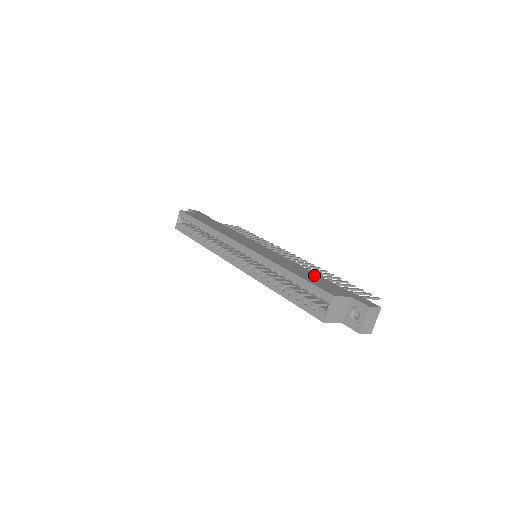
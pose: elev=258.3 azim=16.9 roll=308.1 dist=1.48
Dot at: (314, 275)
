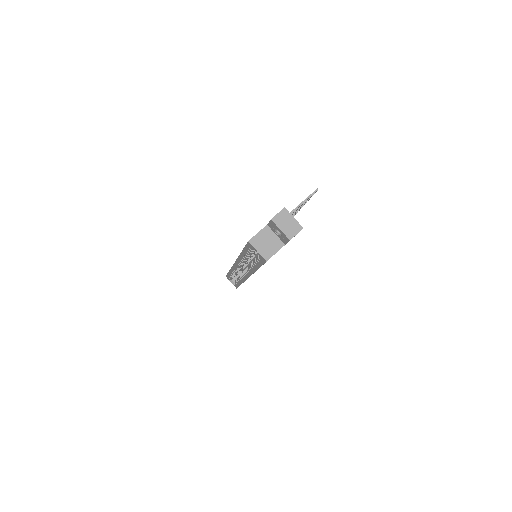
Dot at: occluded
